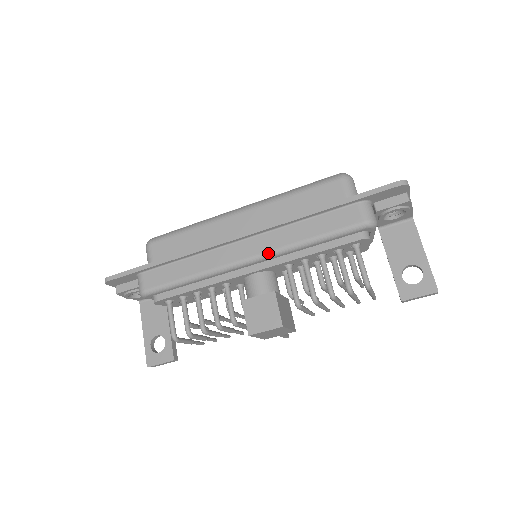
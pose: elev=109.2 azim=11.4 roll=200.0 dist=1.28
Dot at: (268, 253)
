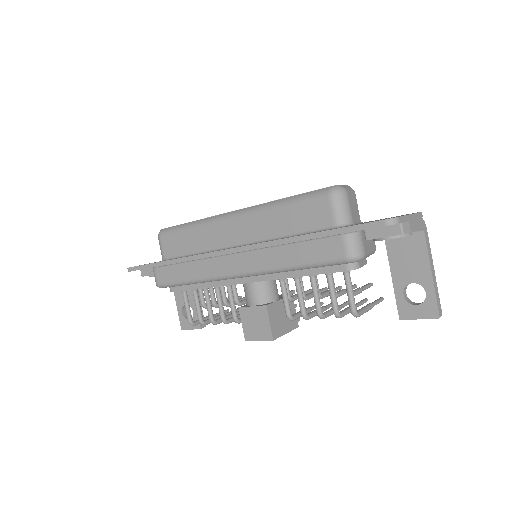
Dot at: (256, 272)
